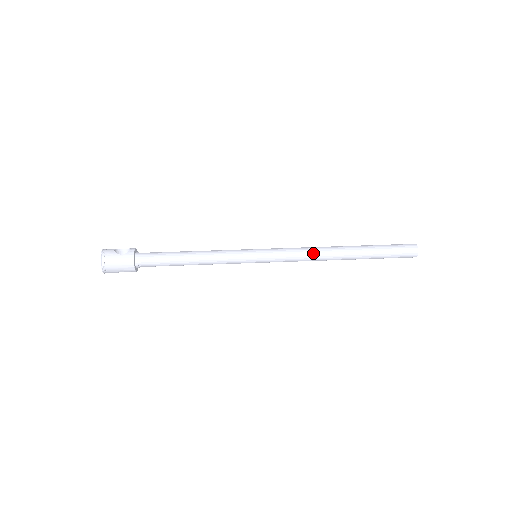
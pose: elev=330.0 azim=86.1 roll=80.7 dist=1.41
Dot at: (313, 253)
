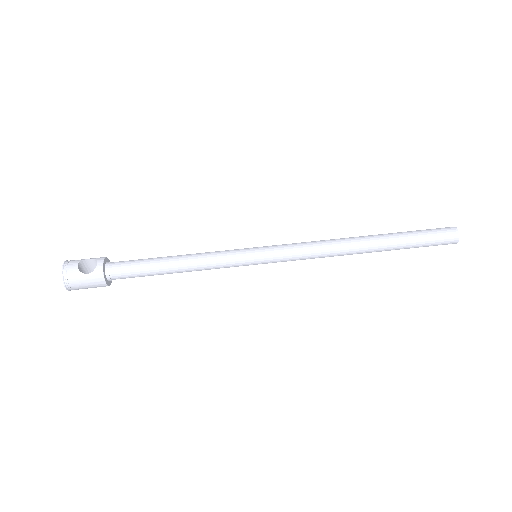
Dot at: (327, 252)
